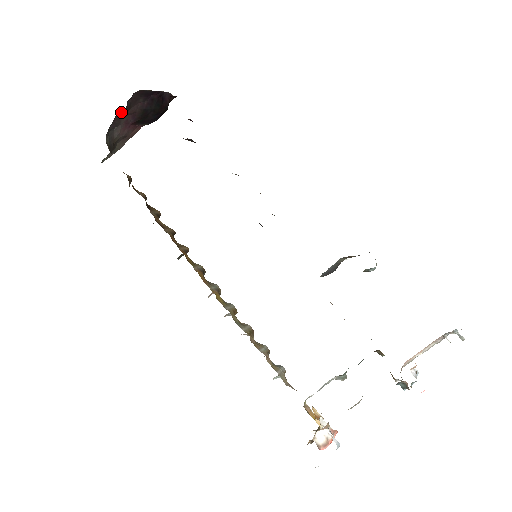
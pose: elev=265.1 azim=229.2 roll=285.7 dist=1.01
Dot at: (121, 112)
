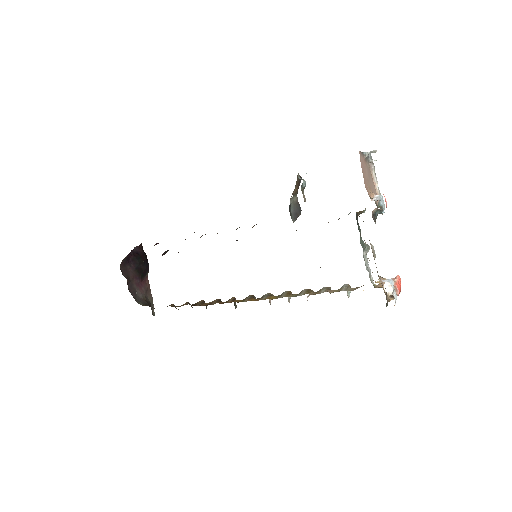
Dot at: (128, 284)
